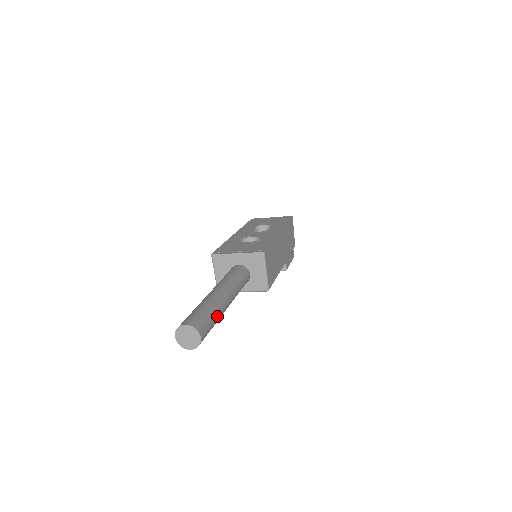
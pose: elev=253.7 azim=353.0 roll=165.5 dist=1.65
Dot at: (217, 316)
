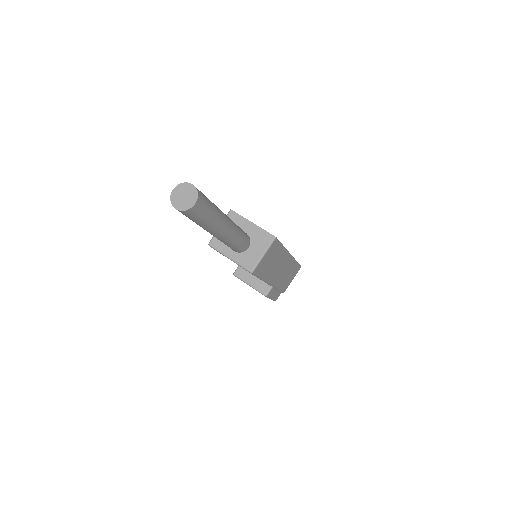
Dot at: (213, 219)
